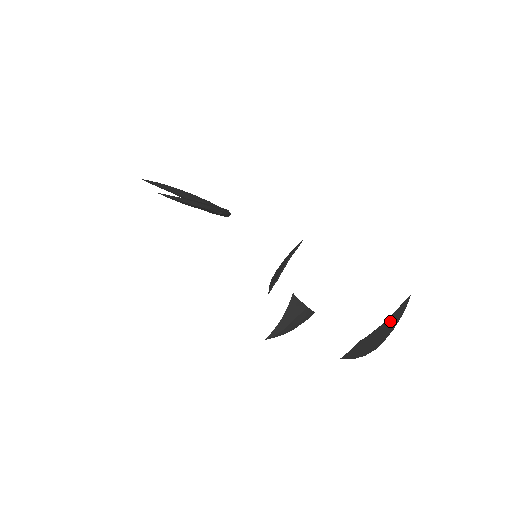
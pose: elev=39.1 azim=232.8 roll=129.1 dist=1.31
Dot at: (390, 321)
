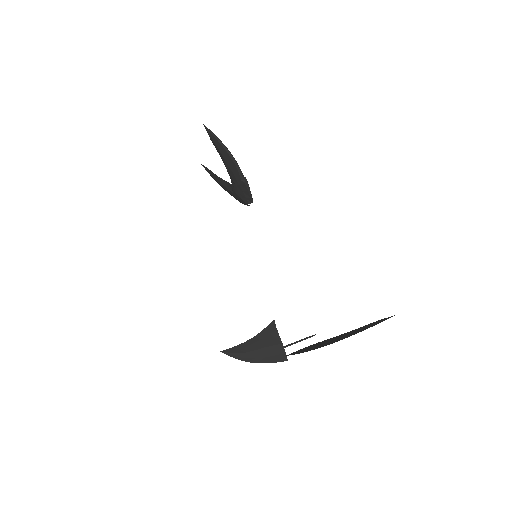
Dot at: (359, 328)
